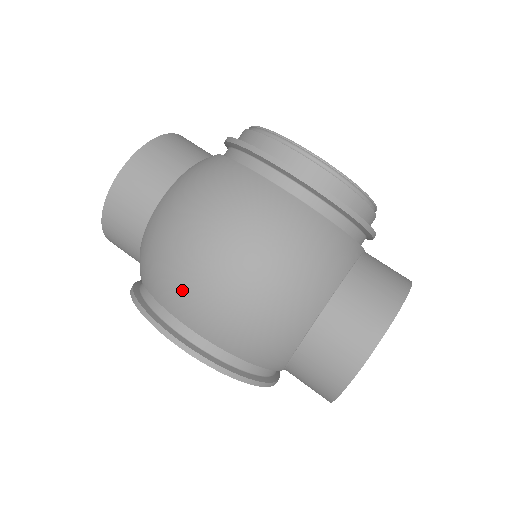
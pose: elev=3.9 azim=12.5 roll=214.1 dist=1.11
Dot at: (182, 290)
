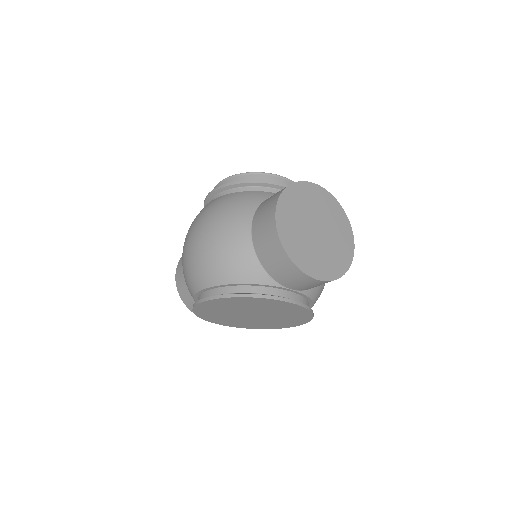
Dot at: (190, 273)
